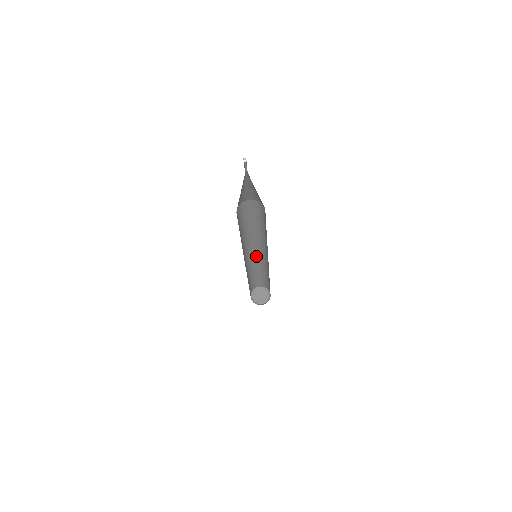
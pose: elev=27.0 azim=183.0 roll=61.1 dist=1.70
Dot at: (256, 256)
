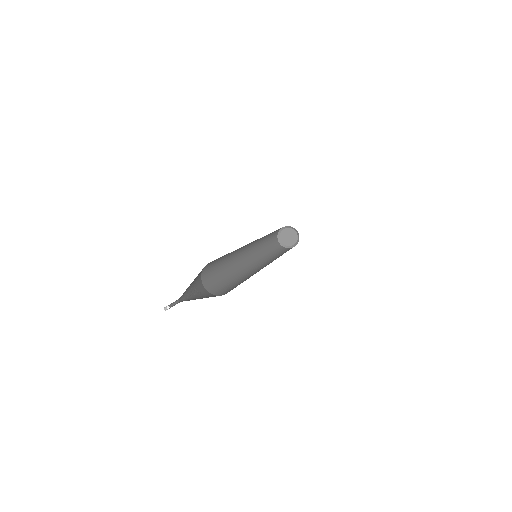
Dot at: occluded
